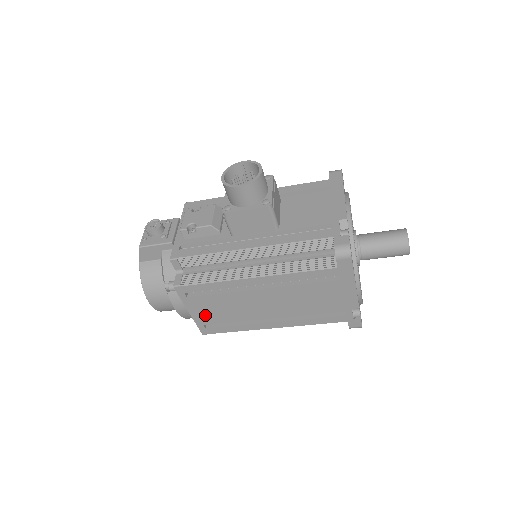
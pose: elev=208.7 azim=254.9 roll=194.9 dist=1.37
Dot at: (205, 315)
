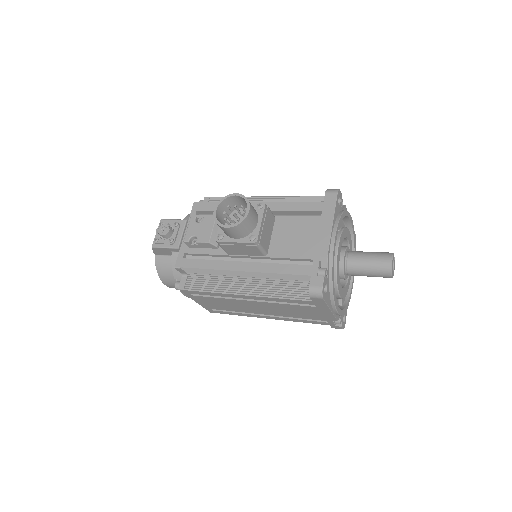
Dot at: (209, 305)
